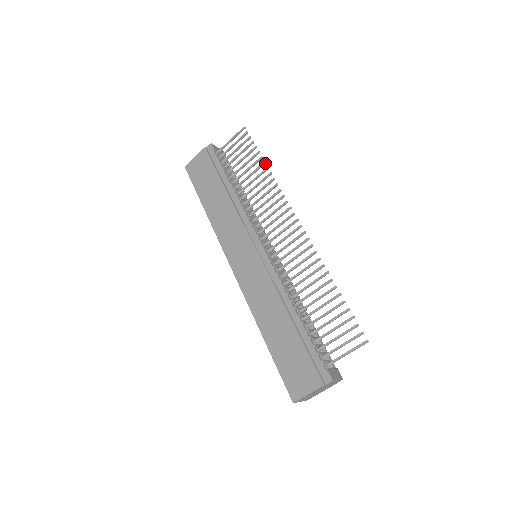
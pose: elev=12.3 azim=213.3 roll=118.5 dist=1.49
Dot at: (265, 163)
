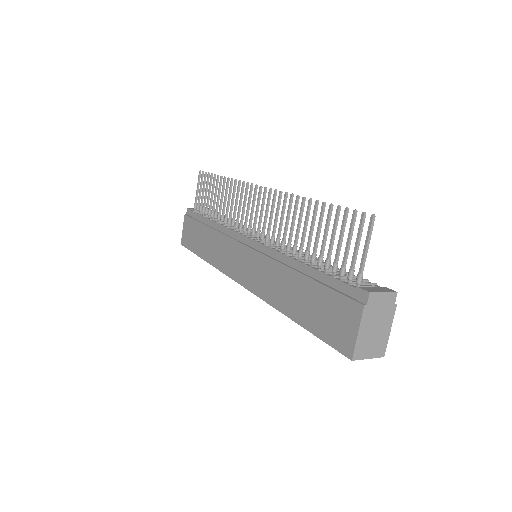
Dot at: (222, 177)
